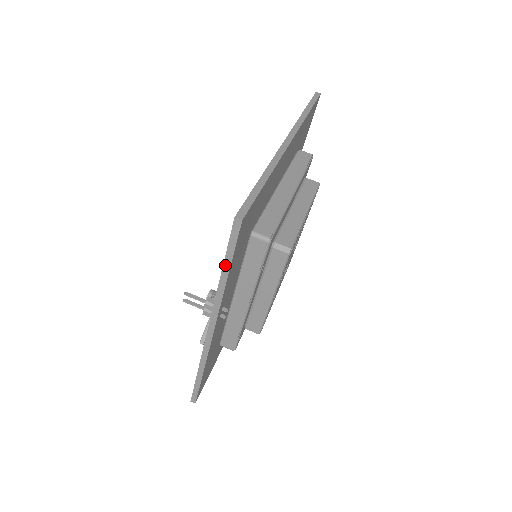
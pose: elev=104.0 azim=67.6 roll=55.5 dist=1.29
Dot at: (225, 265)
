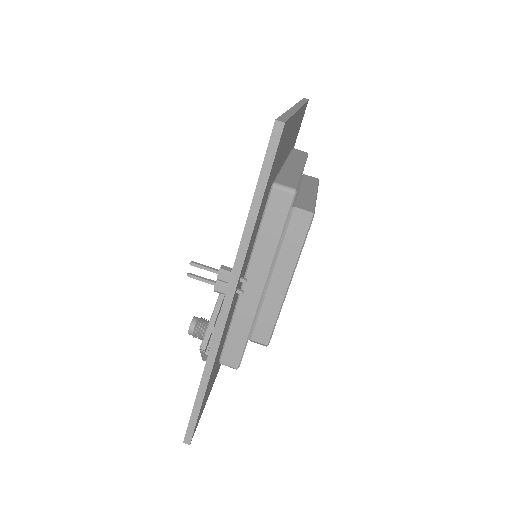
Dot at: (256, 197)
